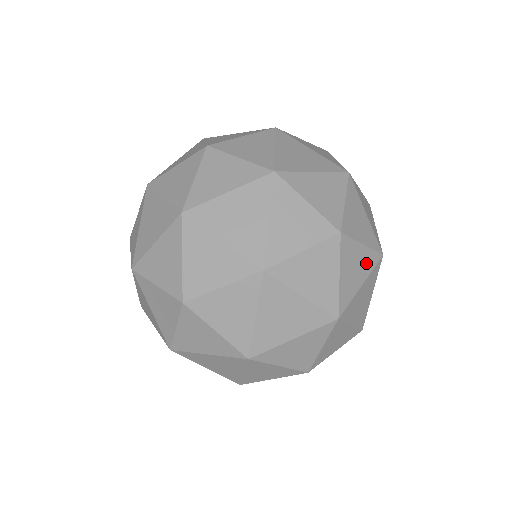
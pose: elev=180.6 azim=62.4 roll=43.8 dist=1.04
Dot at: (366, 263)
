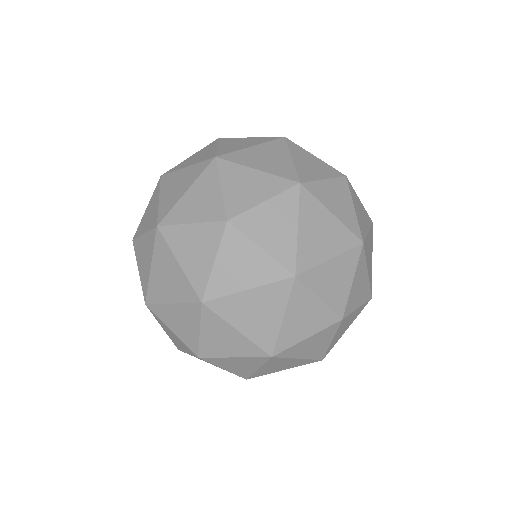
Dot at: (284, 209)
